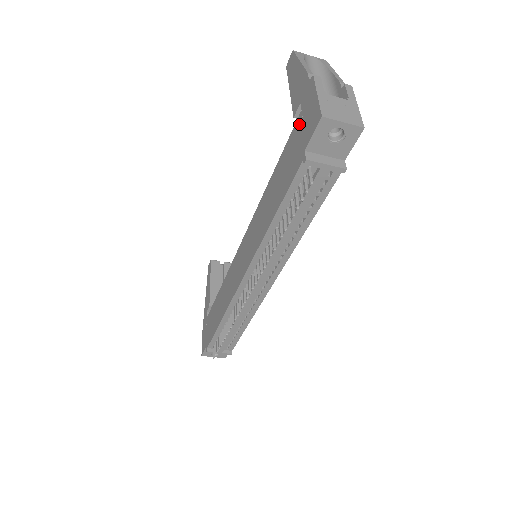
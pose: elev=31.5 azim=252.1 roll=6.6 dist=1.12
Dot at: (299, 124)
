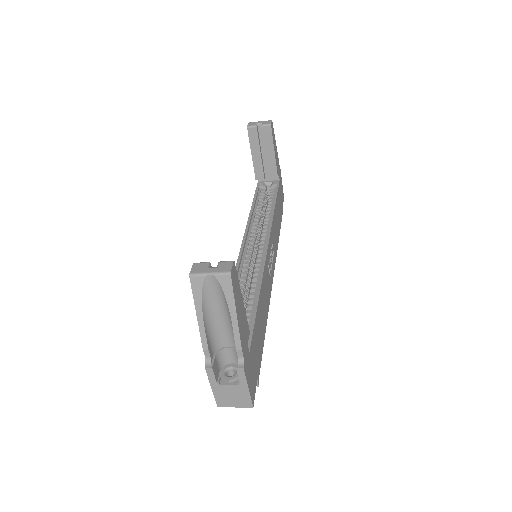
Dot at: occluded
